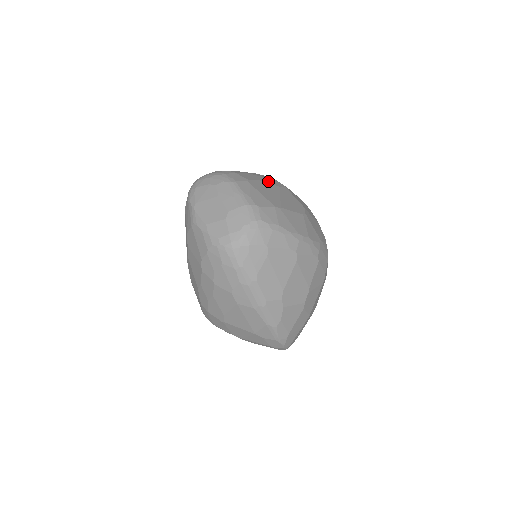
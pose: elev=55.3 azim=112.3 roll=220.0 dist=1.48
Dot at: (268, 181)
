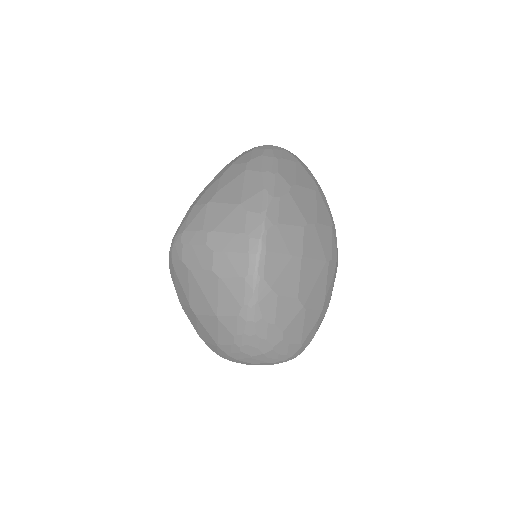
Dot at: occluded
